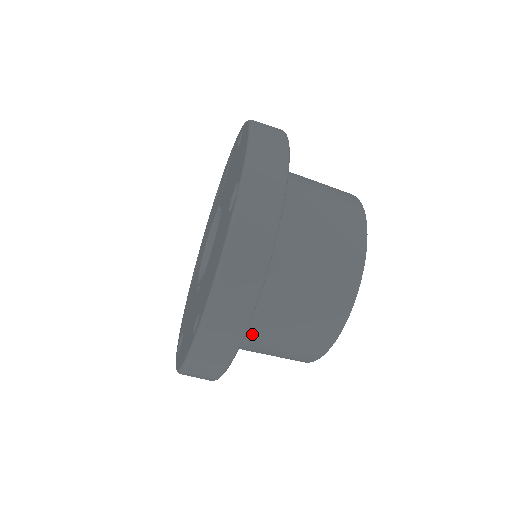
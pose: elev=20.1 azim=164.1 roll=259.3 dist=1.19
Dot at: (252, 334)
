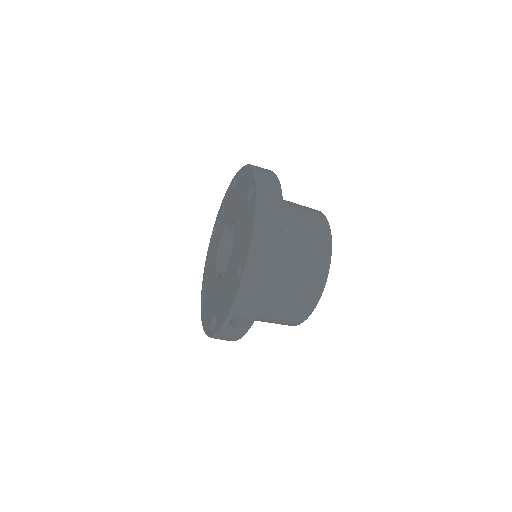
Dot at: (272, 286)
